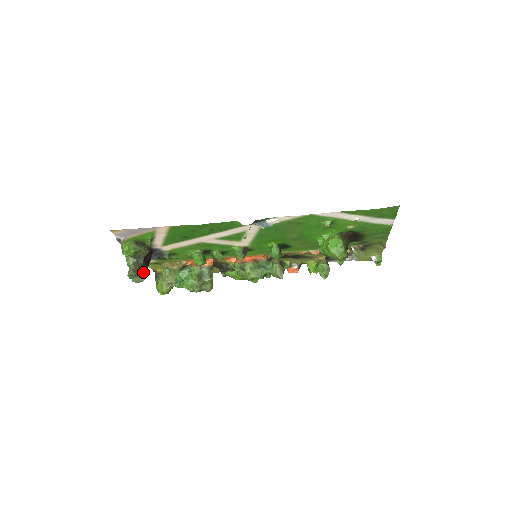
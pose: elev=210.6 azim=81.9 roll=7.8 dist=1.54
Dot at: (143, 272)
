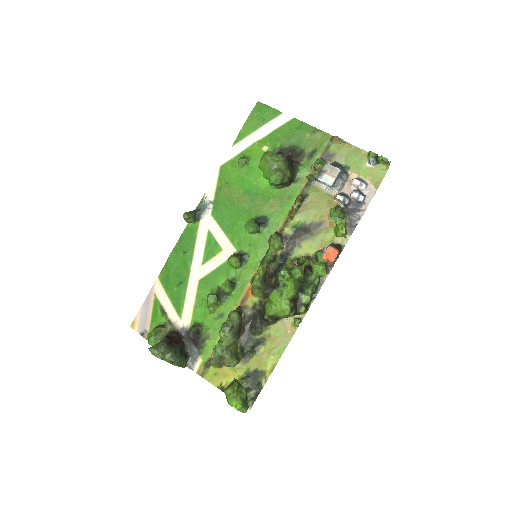
Dot at: (164, 342)
